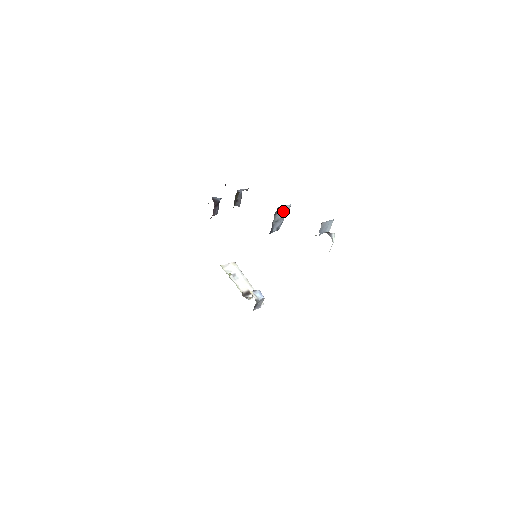
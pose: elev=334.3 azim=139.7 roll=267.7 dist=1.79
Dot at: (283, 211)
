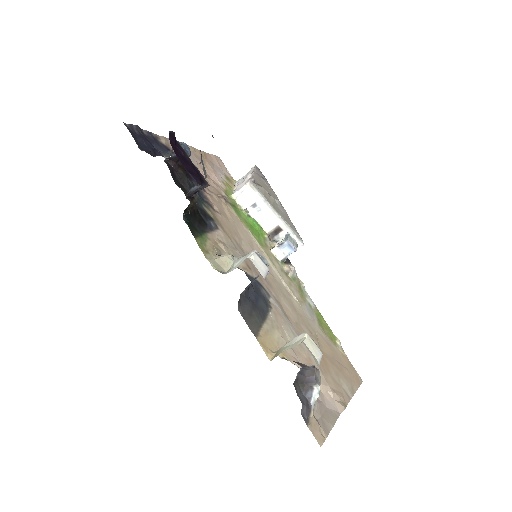
Dot at: occluded
